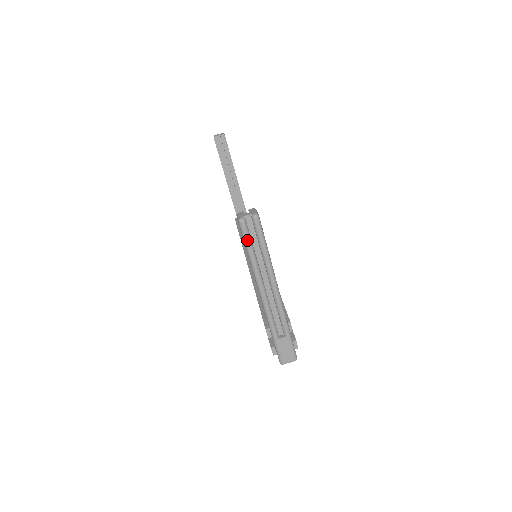
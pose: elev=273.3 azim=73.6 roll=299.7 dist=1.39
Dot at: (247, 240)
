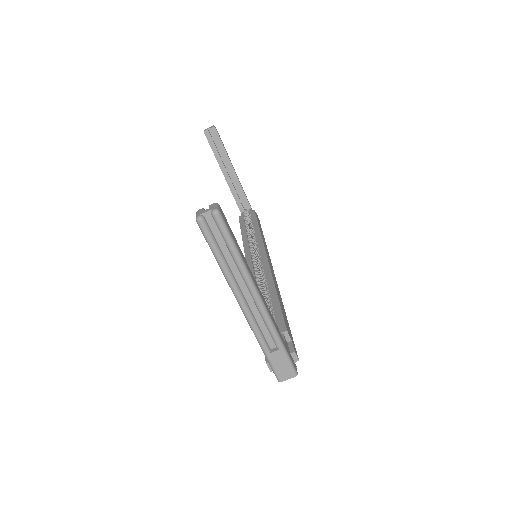
Dot at: (210, 242)
